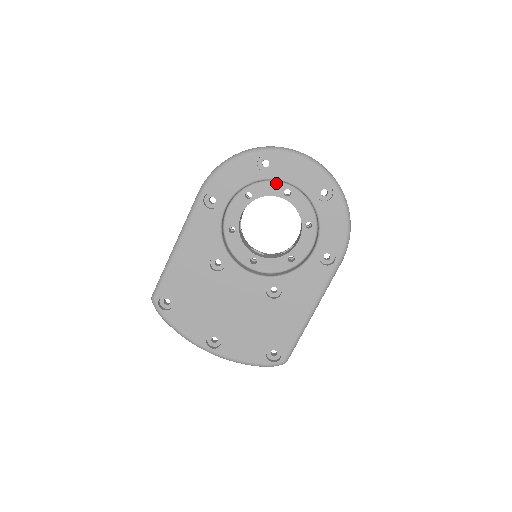
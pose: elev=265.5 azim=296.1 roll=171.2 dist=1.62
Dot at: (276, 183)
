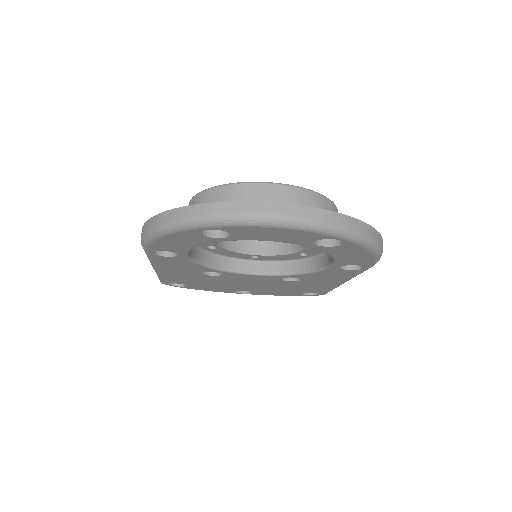
Dot at: occluded
